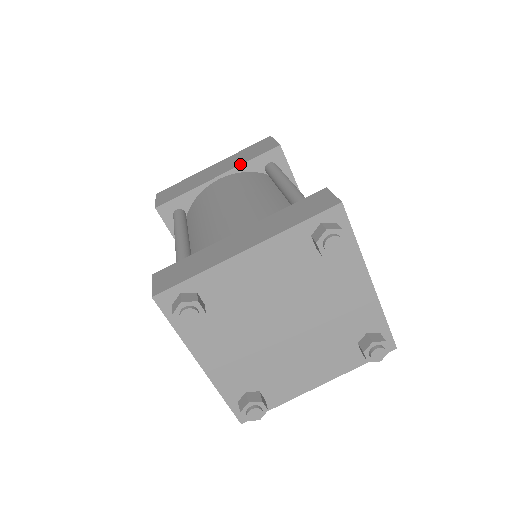
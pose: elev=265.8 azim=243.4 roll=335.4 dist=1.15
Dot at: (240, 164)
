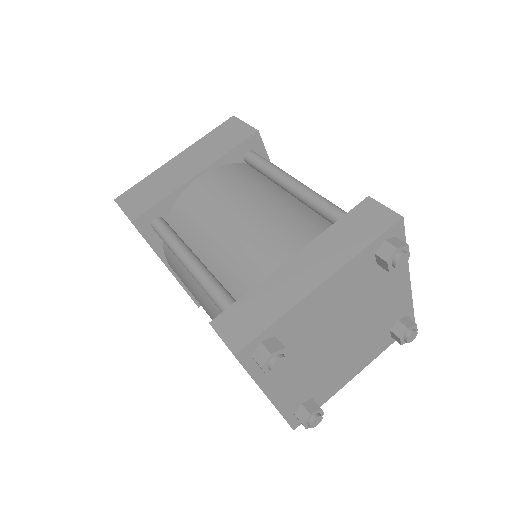
Dot at: (219, 157)
